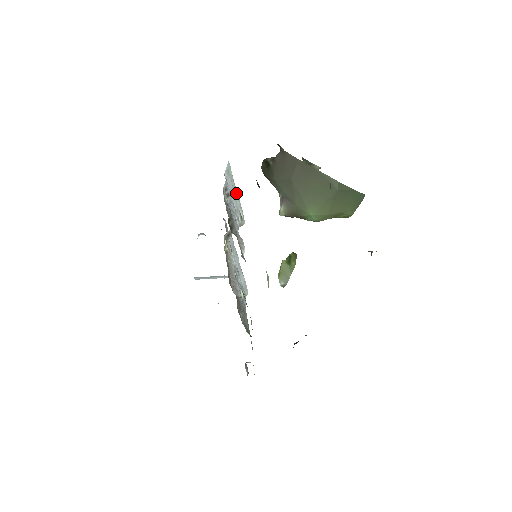
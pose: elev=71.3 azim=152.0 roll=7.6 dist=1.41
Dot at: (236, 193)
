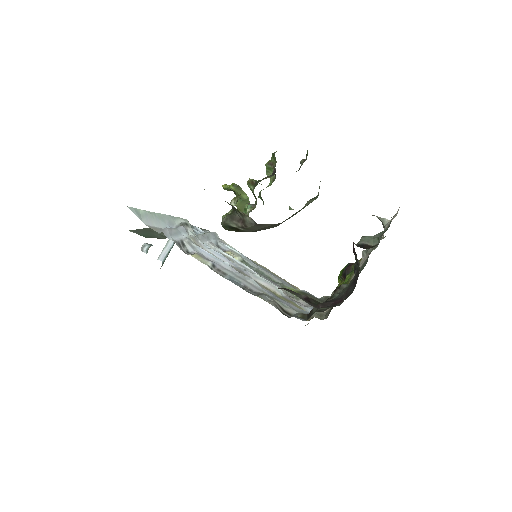
Dot at: (162, 216)
